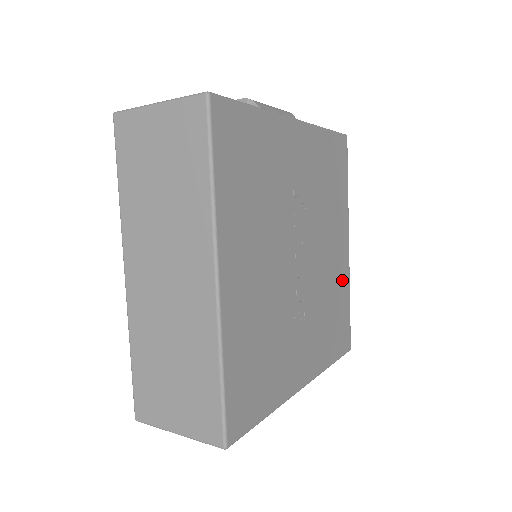
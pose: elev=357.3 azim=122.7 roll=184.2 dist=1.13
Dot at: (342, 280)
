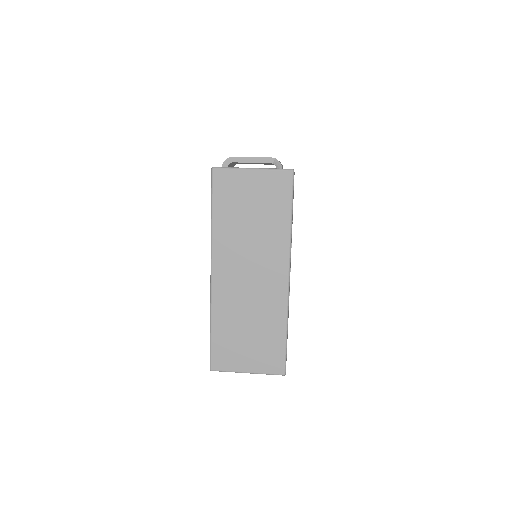
Dot at: occluded
